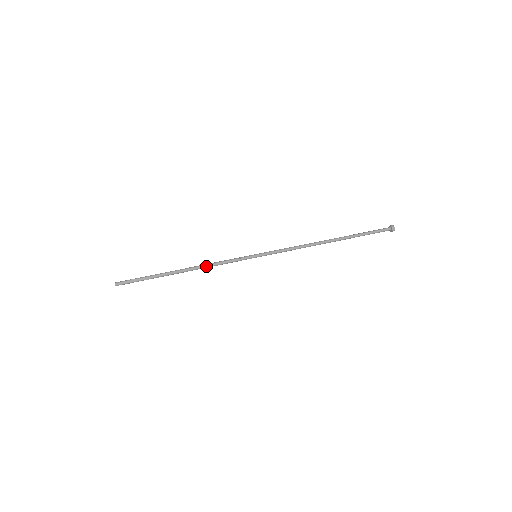
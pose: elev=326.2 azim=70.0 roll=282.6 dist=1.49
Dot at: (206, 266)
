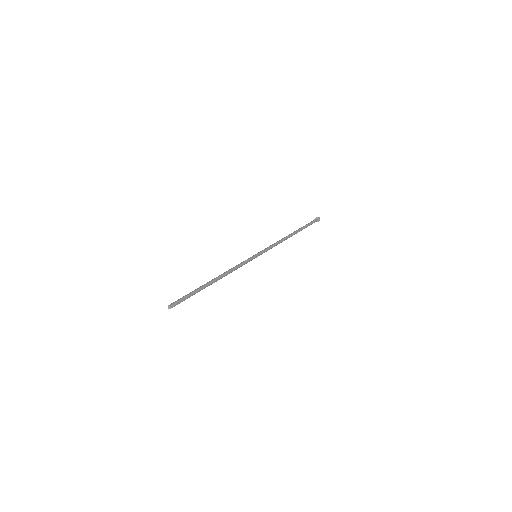
Dot at: (229, 271)
